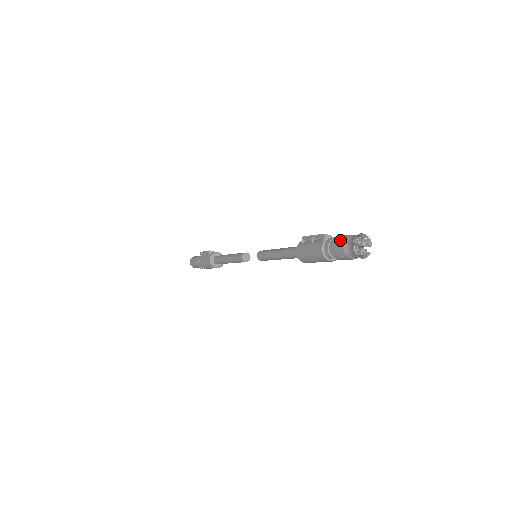
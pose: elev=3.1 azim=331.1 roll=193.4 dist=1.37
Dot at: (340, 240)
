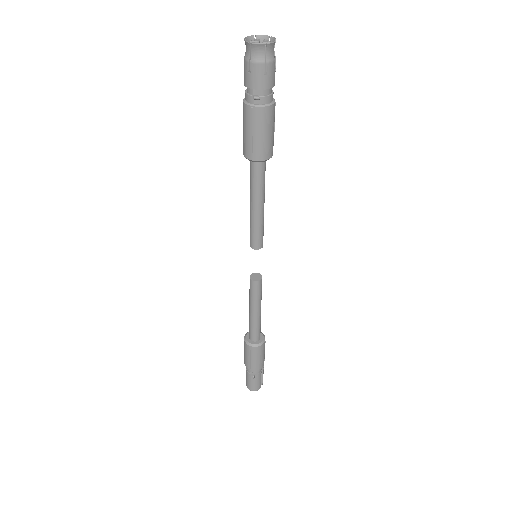
Dot at: occluded
